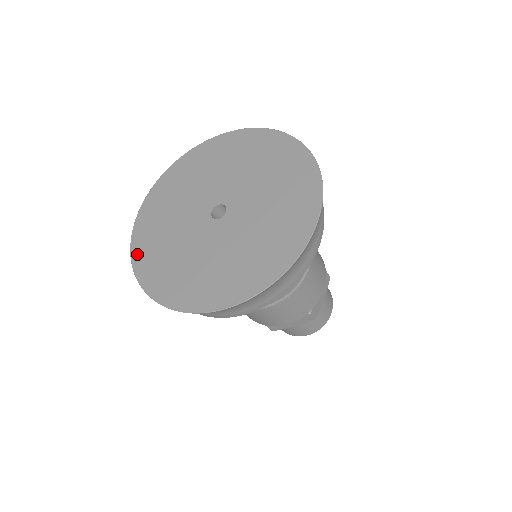
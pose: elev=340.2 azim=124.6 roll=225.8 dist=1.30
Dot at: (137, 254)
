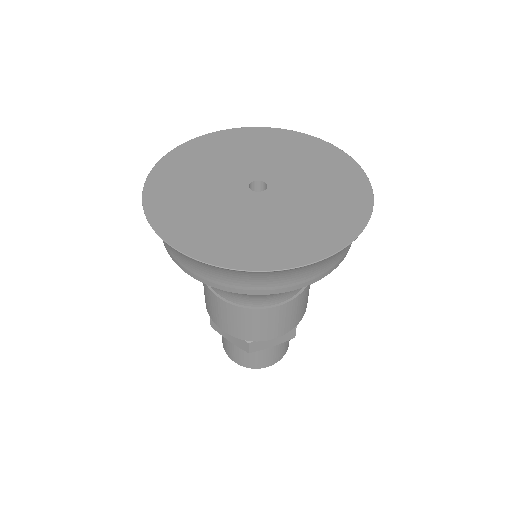
Dot at: (173, 156)
